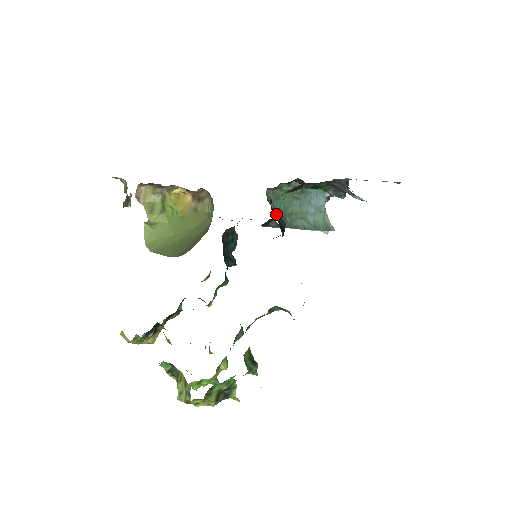
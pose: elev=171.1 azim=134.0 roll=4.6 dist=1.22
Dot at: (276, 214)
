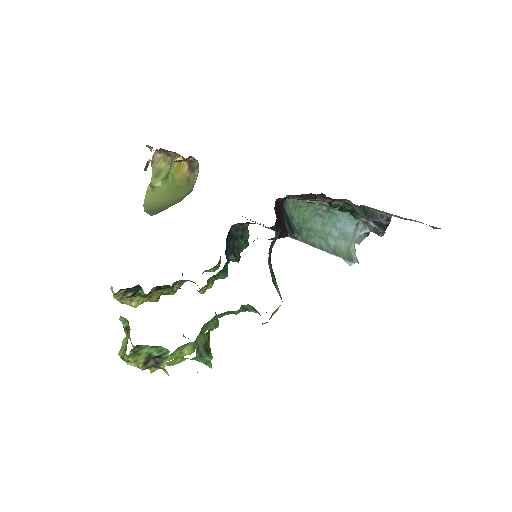
Dot at: (286, 219)
